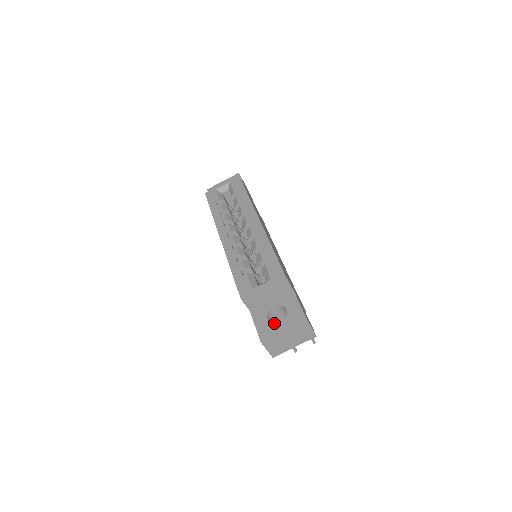
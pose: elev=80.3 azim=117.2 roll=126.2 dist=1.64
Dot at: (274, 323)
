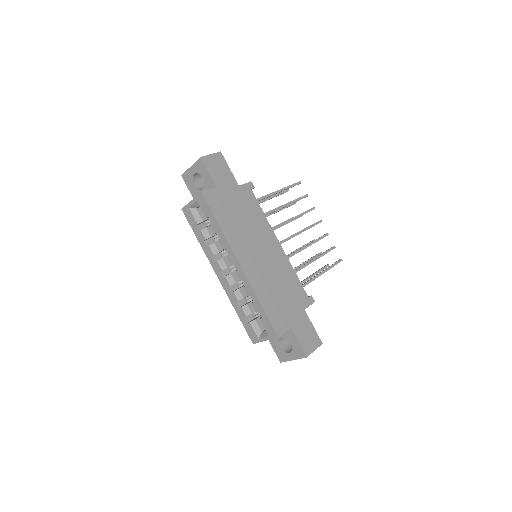
Dot at: occluded
